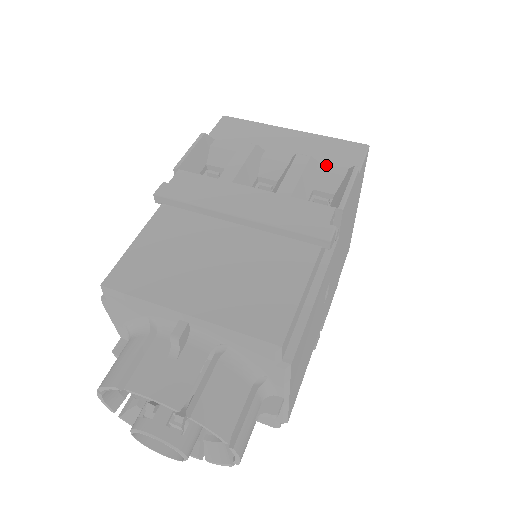
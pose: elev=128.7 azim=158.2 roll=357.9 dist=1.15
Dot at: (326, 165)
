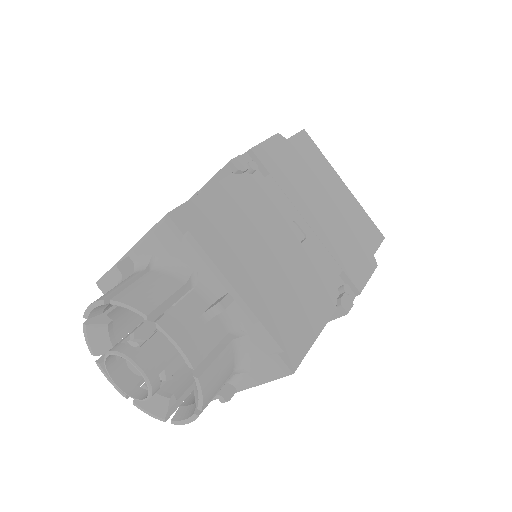
Dot at: occluded
